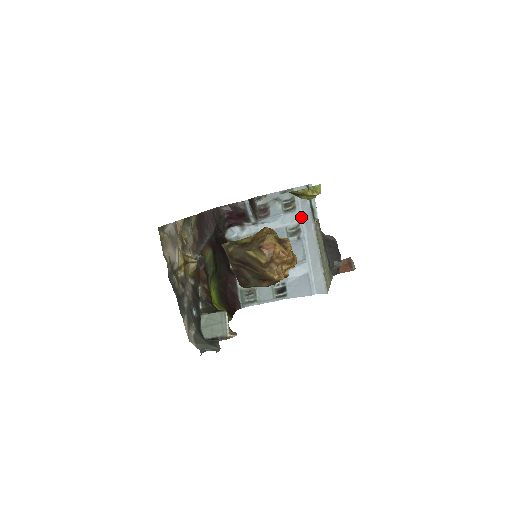
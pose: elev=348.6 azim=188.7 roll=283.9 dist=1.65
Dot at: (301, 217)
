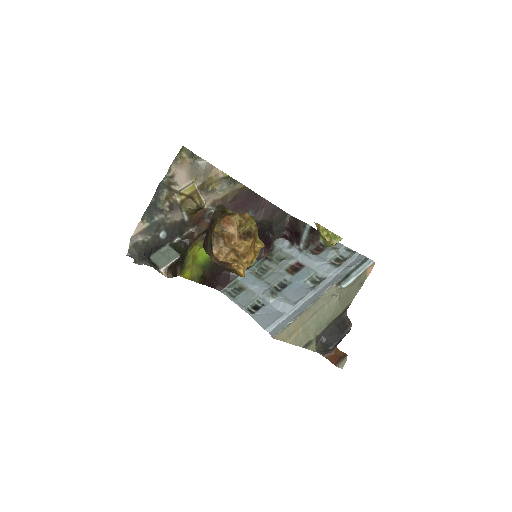
Dot at: (334, 275)
